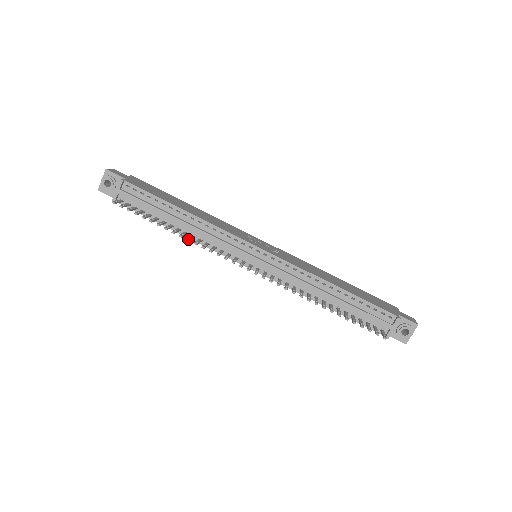
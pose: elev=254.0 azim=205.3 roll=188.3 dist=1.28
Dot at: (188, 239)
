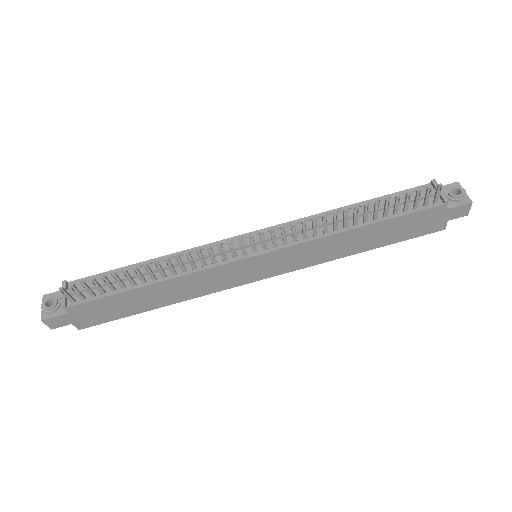
Dot at: (166, 258)
